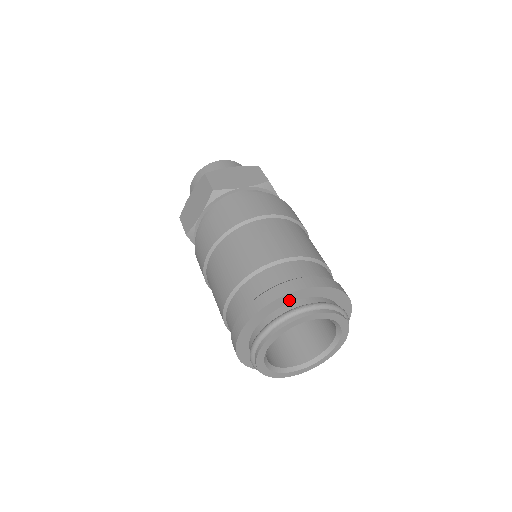
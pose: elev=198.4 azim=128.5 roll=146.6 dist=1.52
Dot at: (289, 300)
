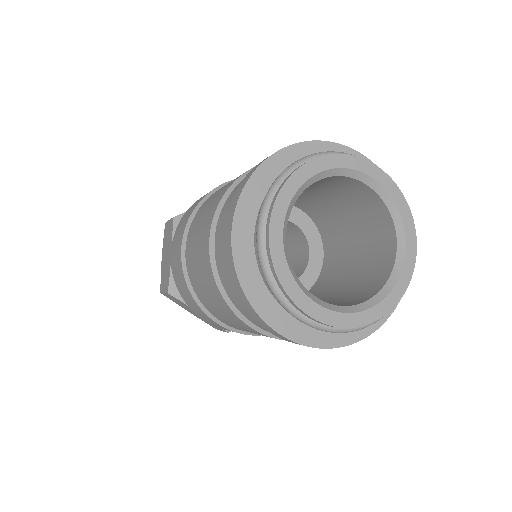
Dot at: (277, 172)
